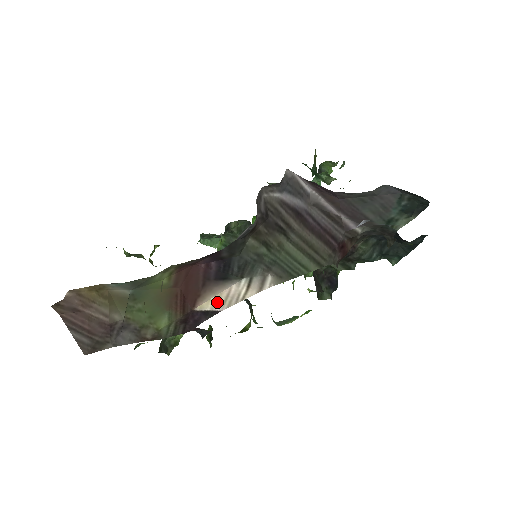
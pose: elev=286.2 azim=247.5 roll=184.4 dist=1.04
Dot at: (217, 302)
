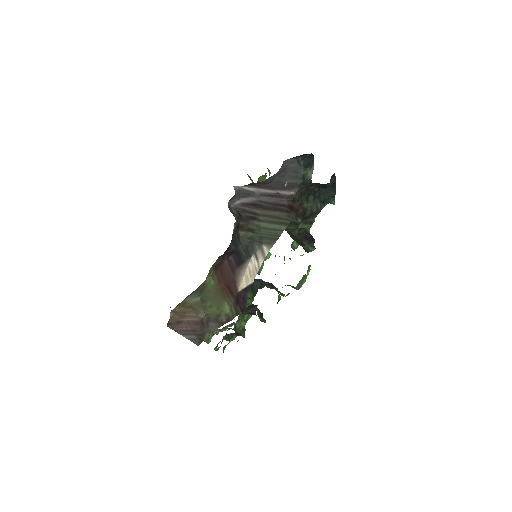
Dot at: (247, 279)
